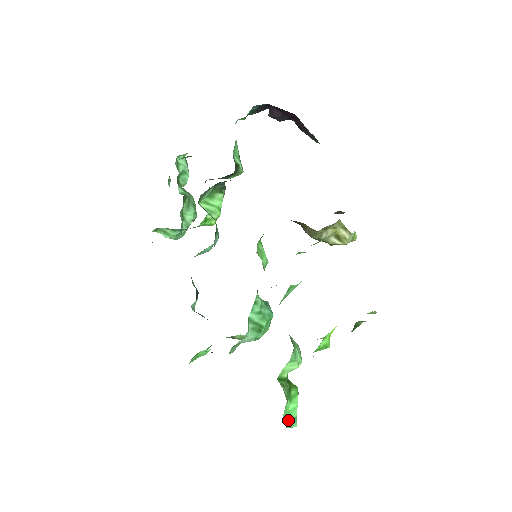
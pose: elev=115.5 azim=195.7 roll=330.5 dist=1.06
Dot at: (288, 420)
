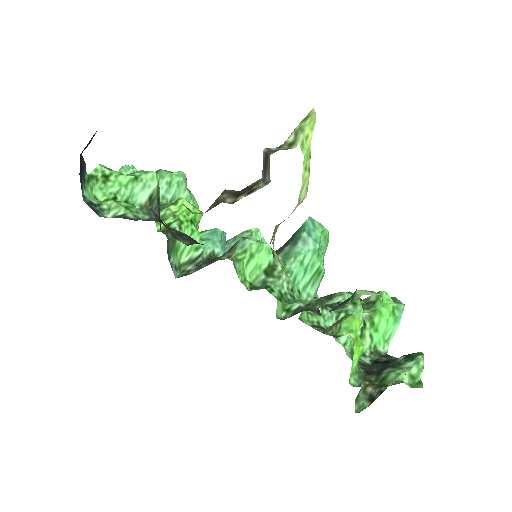
Dot at: (387, 336)
